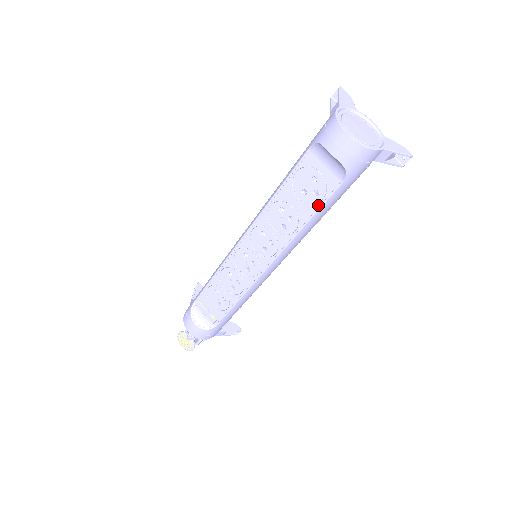
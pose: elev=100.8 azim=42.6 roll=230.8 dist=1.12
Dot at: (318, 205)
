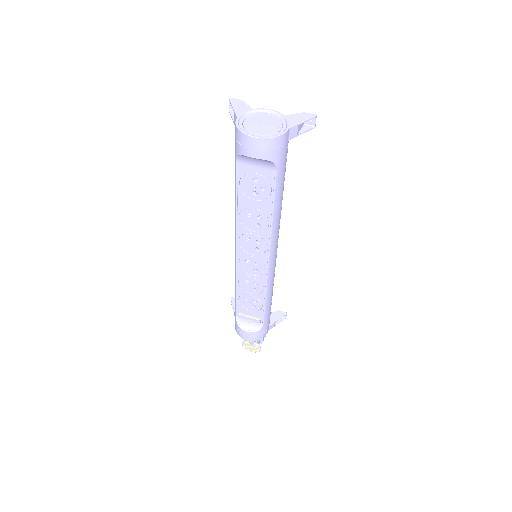
Dot at: (271, 196)
